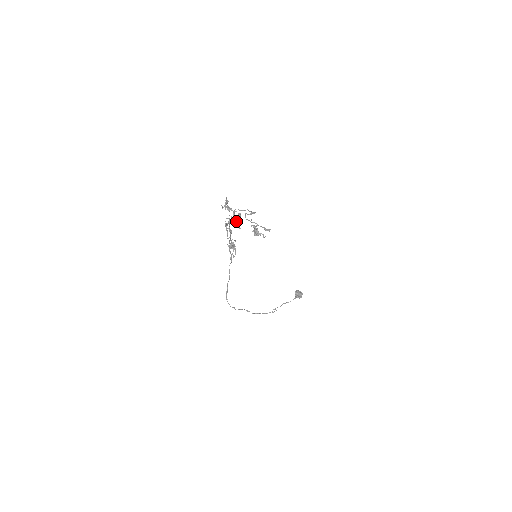
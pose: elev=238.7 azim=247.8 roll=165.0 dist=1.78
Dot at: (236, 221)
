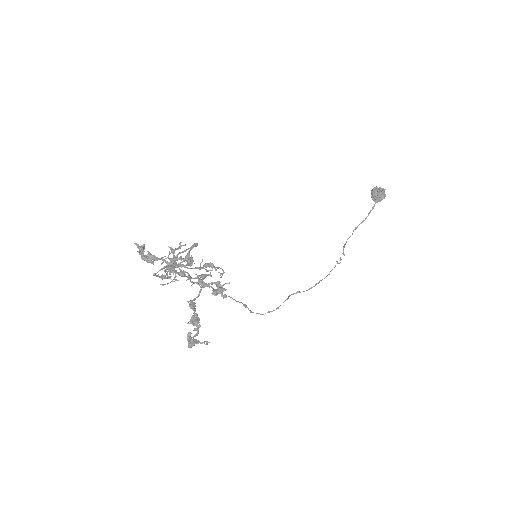
Dot at: occluded
